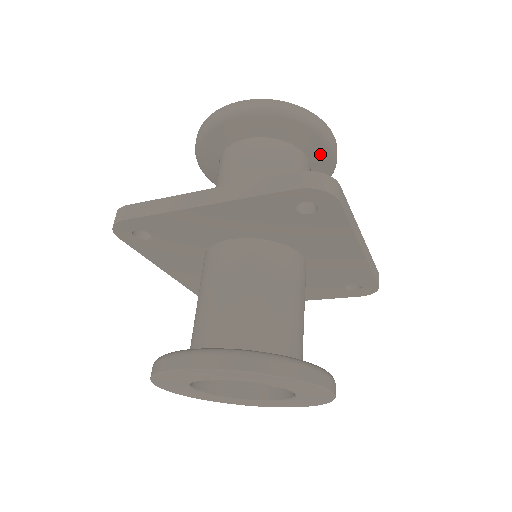
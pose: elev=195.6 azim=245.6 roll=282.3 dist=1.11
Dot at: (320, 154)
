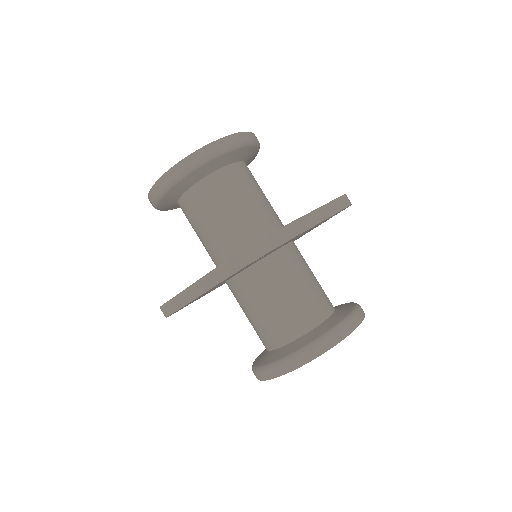
Dot at: (238, 154)
